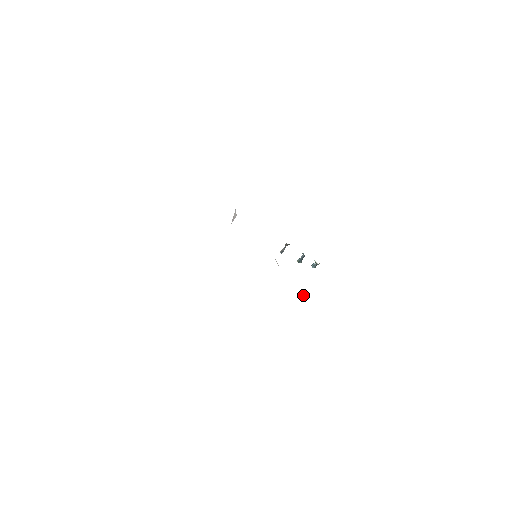
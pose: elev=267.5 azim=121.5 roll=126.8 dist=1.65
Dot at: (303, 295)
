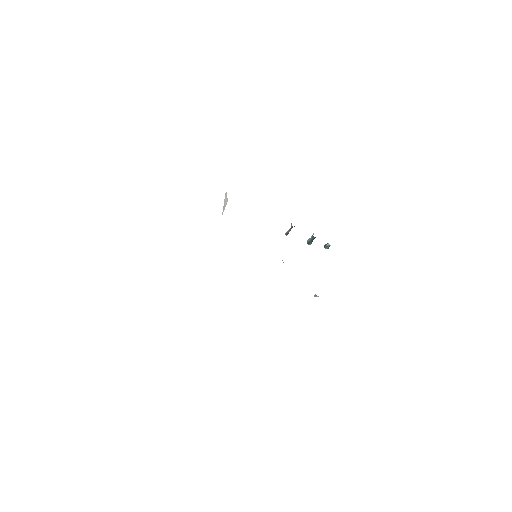
Dot at: (316, 296)
